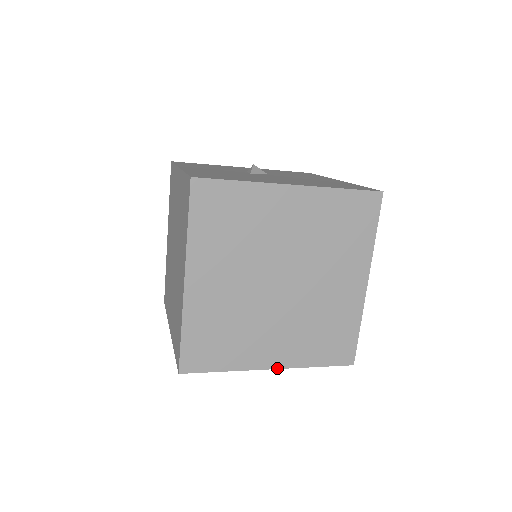
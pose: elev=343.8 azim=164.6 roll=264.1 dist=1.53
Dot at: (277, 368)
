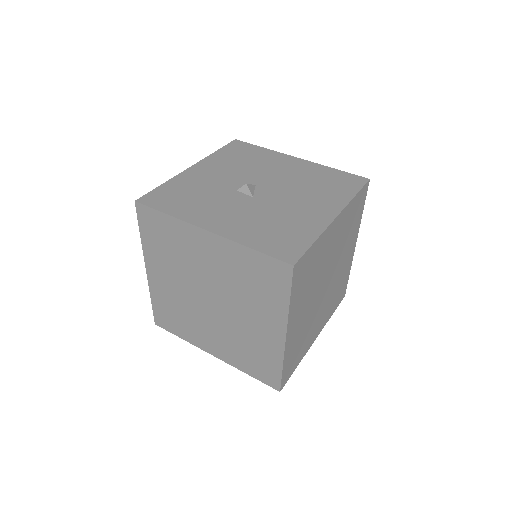
Dot at: occluded
